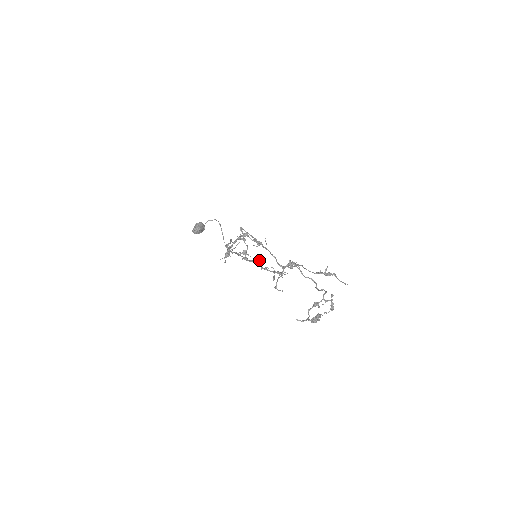
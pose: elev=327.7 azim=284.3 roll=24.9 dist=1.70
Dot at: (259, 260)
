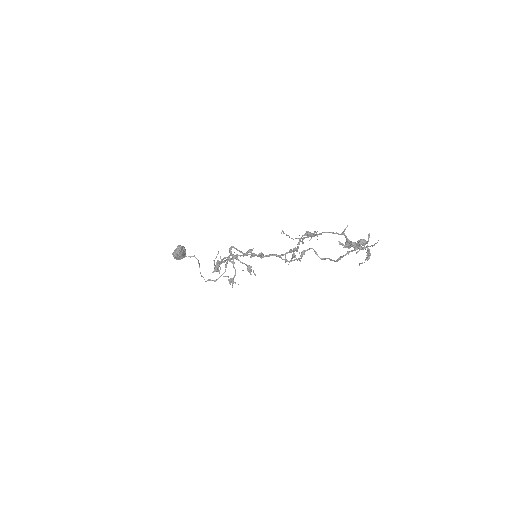
Dot at: (262, 253)
